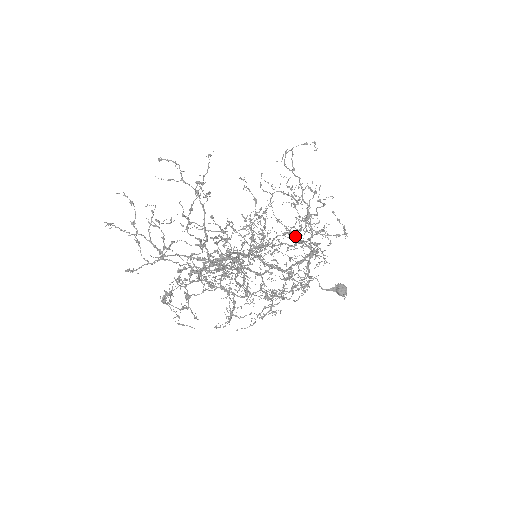
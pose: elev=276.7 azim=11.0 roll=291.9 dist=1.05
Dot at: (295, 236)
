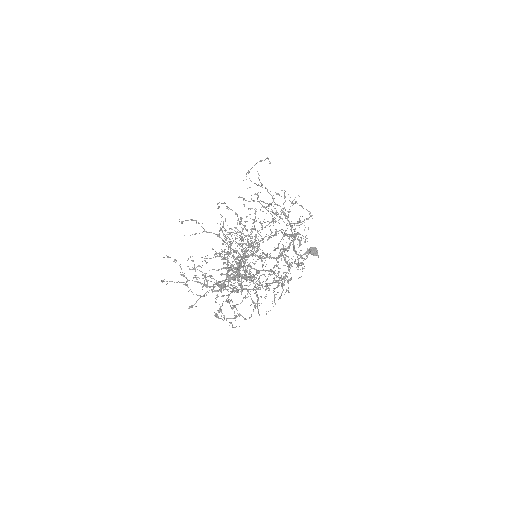
Dot at: (285, 235)
